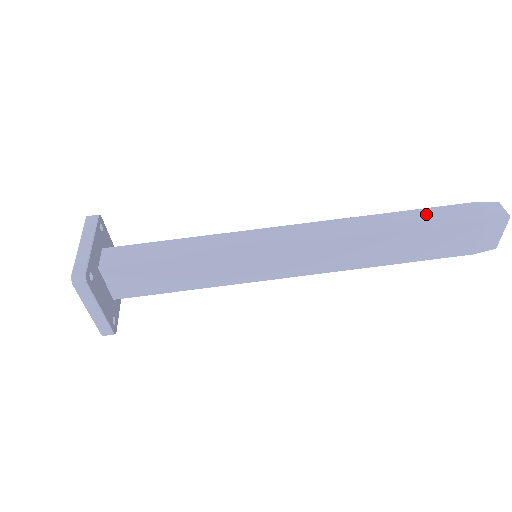
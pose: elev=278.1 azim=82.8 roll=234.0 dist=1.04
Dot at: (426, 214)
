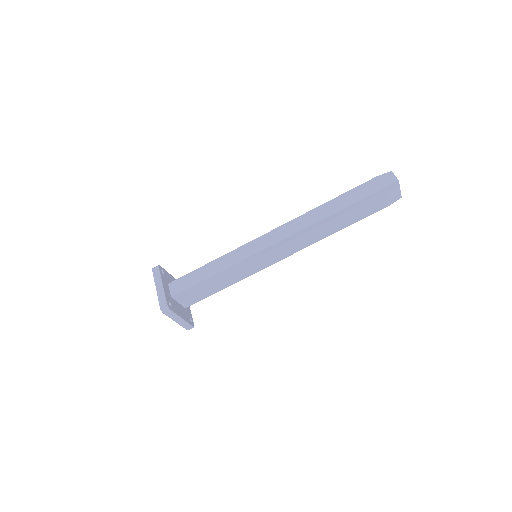
Dot at: (347, 196)
